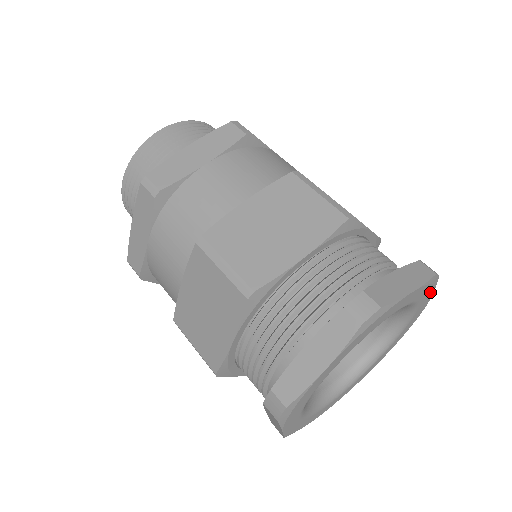
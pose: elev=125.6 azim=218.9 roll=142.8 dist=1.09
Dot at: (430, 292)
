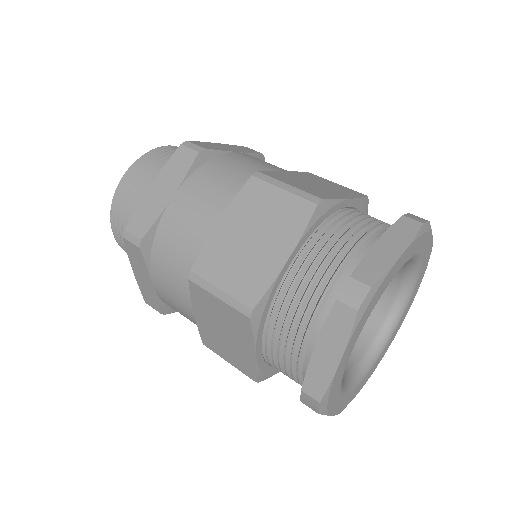
Dot at: (420, 282)
